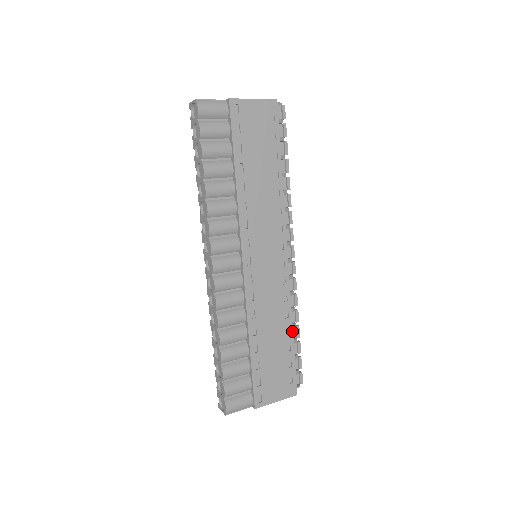
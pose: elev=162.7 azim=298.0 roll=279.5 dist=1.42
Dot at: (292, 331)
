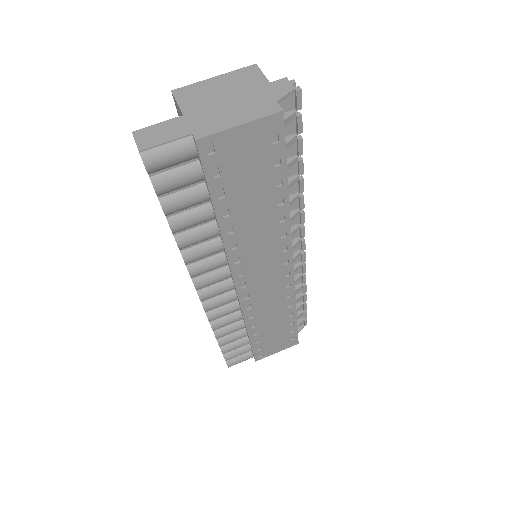
Dot at: (296, 313)
